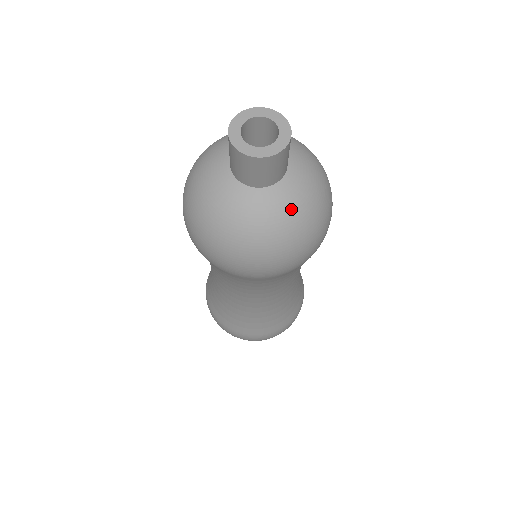
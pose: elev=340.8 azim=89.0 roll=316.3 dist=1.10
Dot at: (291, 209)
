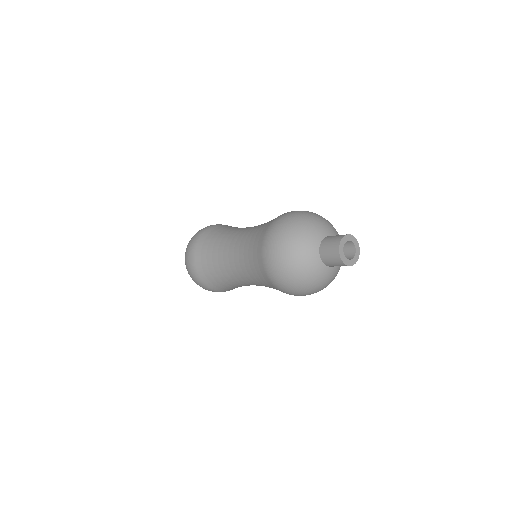
Dot at: (339, 269)
